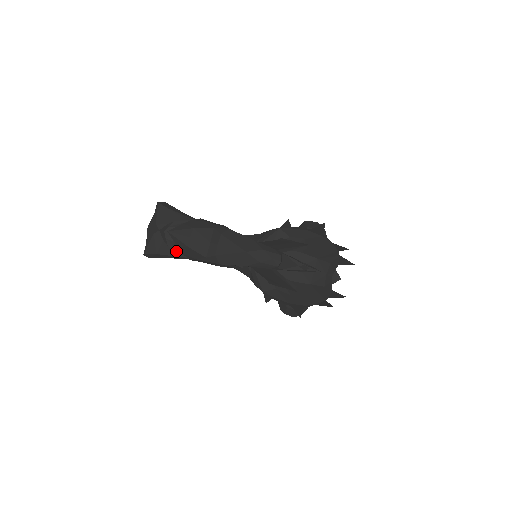
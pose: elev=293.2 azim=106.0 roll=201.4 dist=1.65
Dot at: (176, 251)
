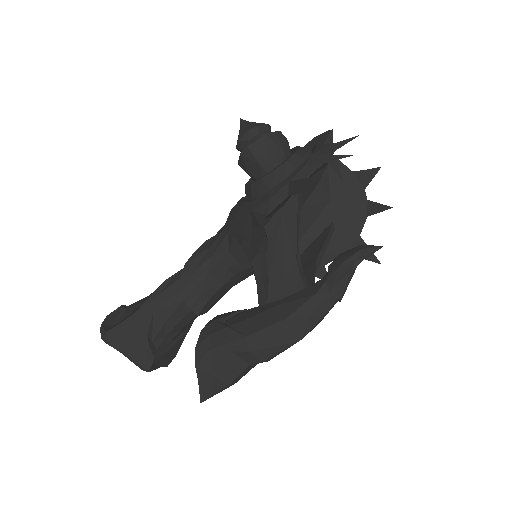
Dot at: (183, 334)
